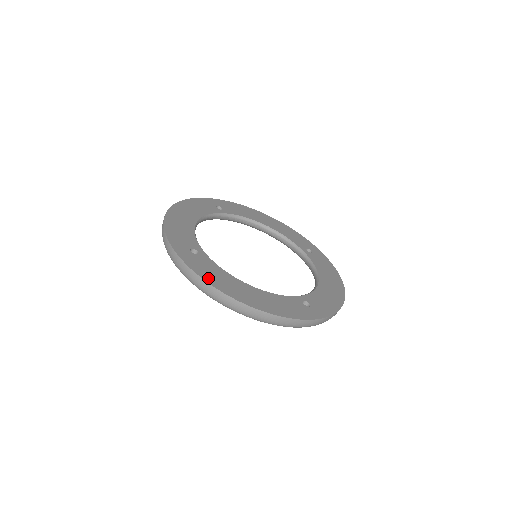
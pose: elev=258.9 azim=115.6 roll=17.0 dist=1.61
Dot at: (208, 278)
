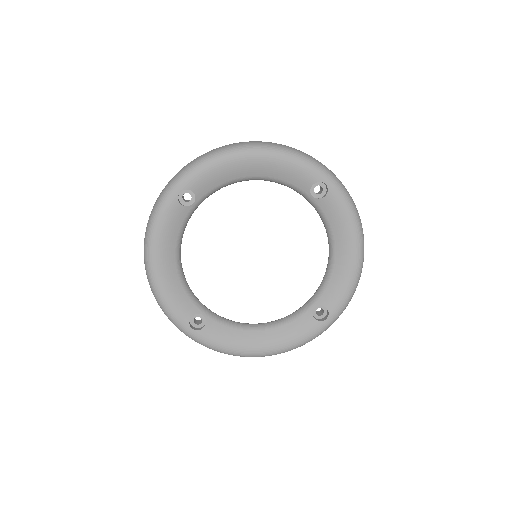
Dot at: occluded
